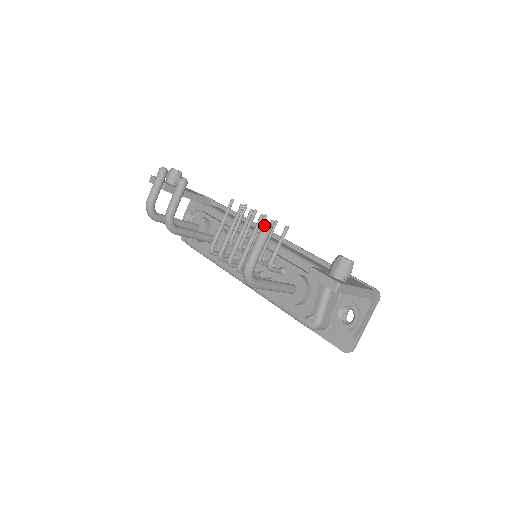
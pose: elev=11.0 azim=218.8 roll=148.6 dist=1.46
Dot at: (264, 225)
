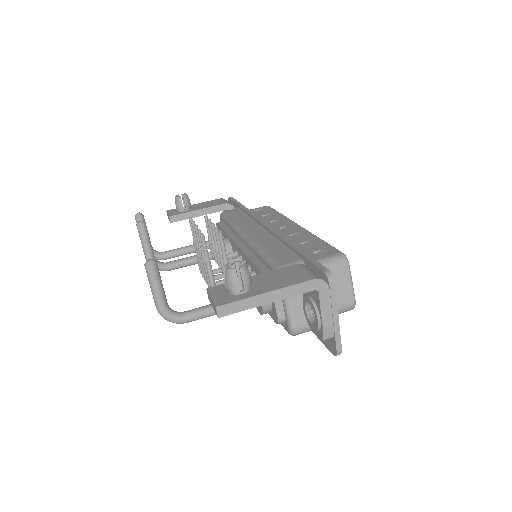
Dot at: (144, 265)
